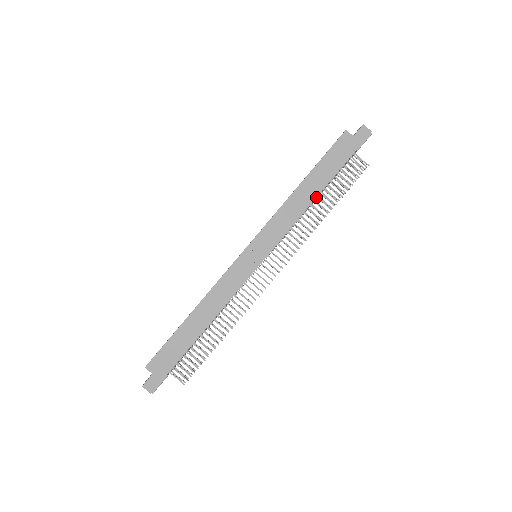
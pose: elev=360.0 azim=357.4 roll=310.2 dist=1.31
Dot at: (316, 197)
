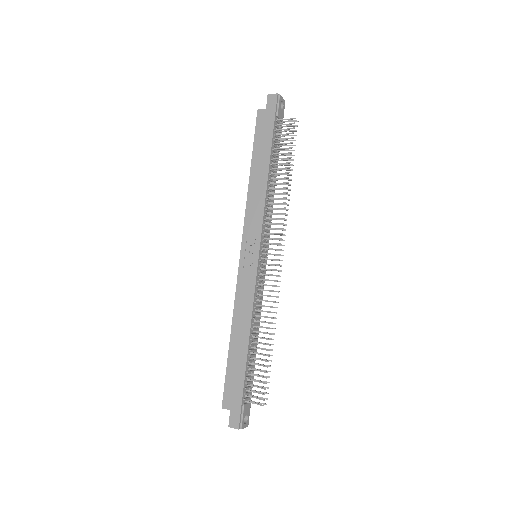
Dot at: (268, 174)
